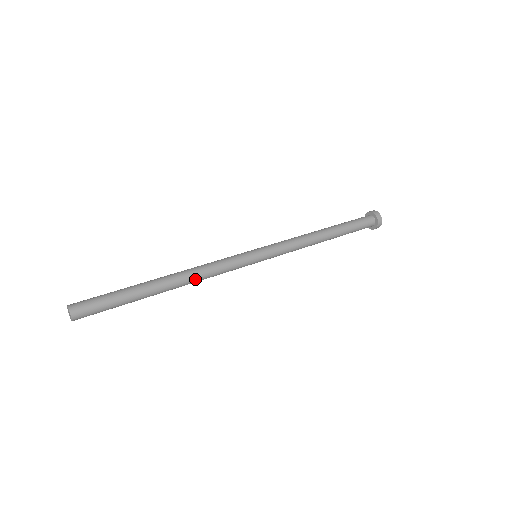
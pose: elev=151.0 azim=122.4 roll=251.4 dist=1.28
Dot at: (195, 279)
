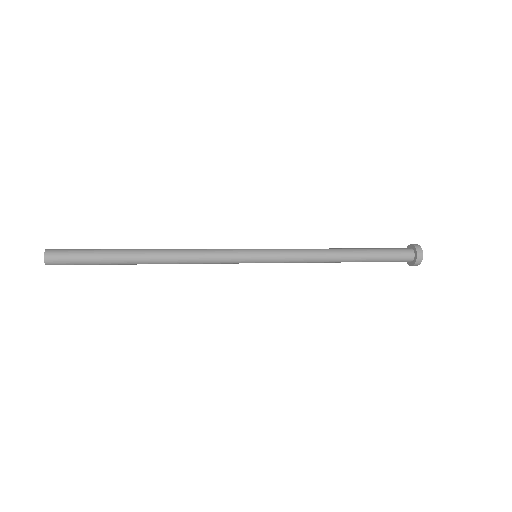
Dot at: (179, 263)
